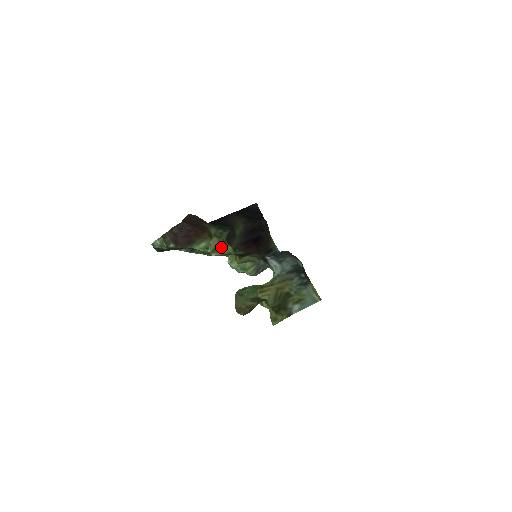
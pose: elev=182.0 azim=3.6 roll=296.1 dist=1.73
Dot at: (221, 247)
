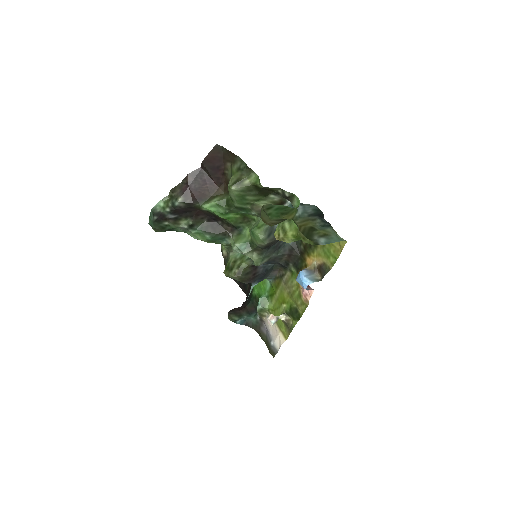
Dot at: (244, 178)
